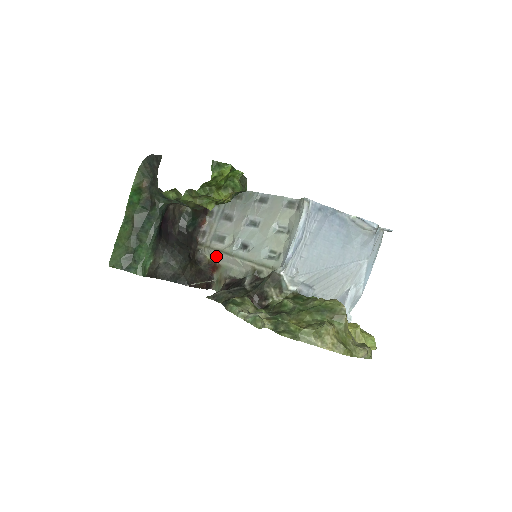
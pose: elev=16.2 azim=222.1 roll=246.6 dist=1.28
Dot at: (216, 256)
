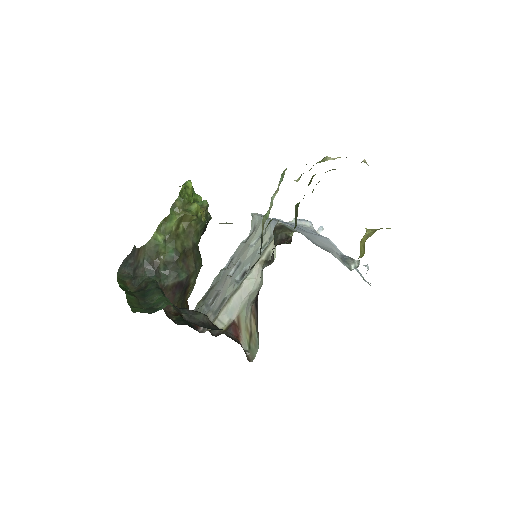
Dot at: (229, 313)
